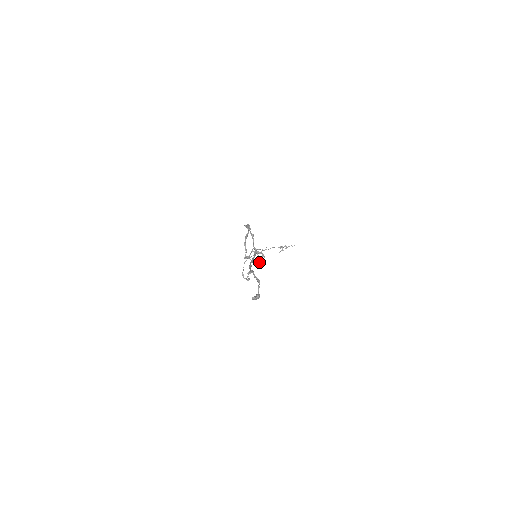
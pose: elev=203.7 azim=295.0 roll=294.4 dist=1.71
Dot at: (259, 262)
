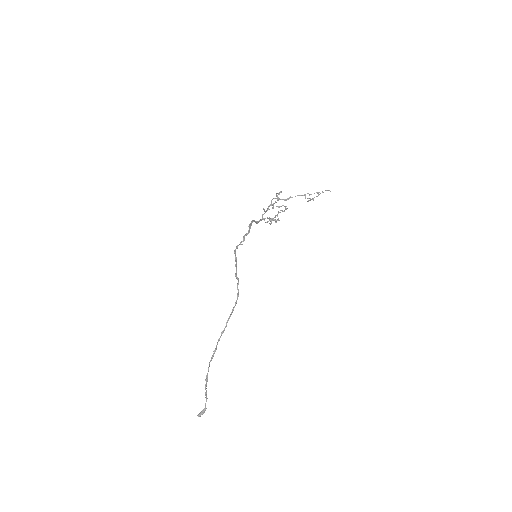
Dot at: occluded
